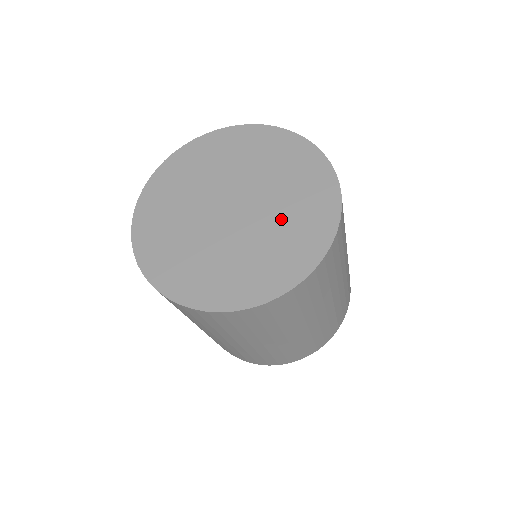
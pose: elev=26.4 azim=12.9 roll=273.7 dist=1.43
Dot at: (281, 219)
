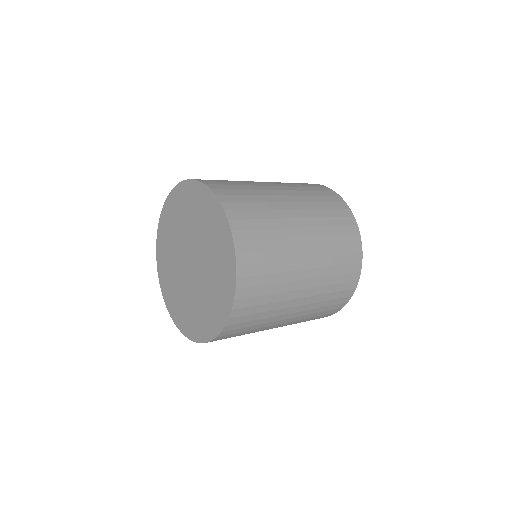
Dot at: (209, 283)
